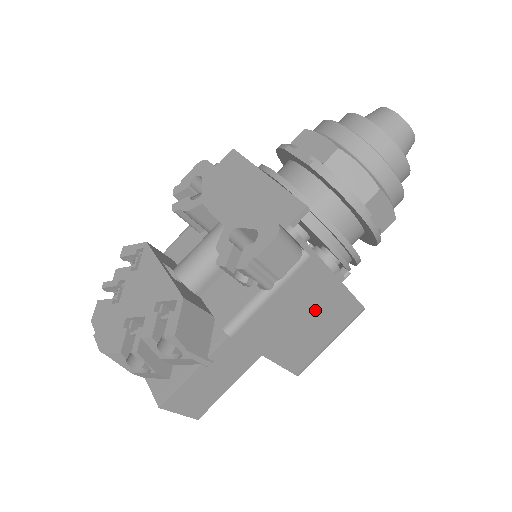
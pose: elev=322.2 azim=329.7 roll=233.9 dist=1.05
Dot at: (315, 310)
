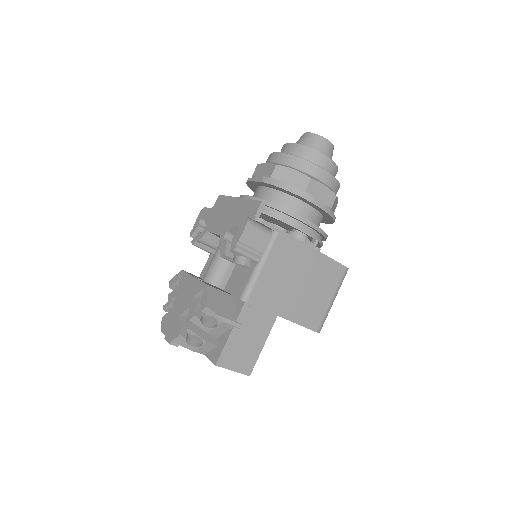
Dot at: (304, 274)
